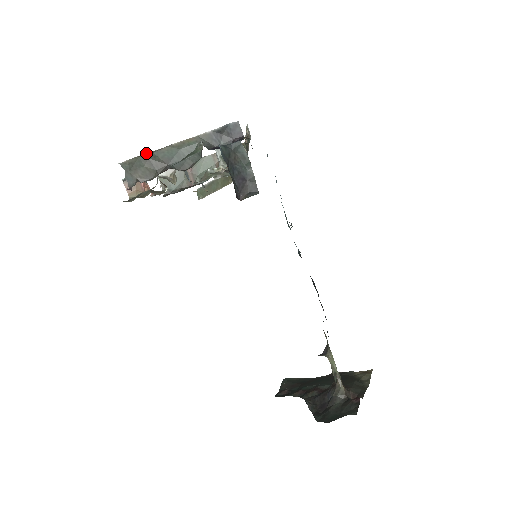
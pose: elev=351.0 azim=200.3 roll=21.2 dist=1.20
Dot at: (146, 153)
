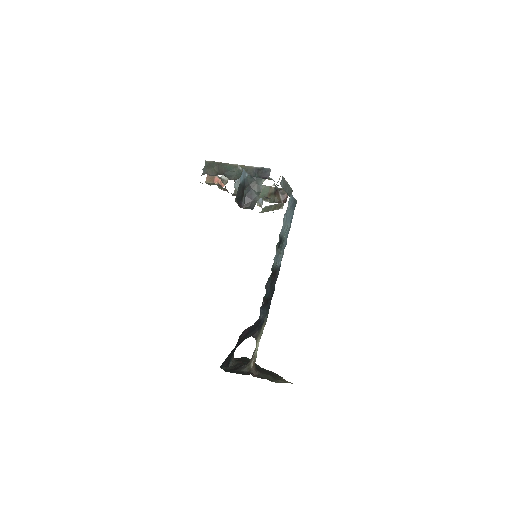
Dot at: (219, 162)
